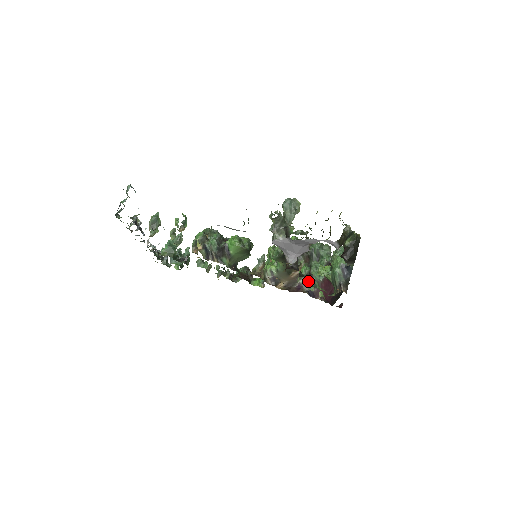
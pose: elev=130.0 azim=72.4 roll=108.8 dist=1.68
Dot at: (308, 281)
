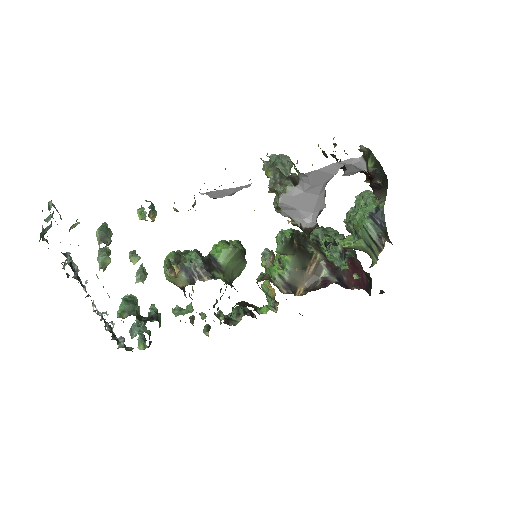
Dot at: (331, 270)
